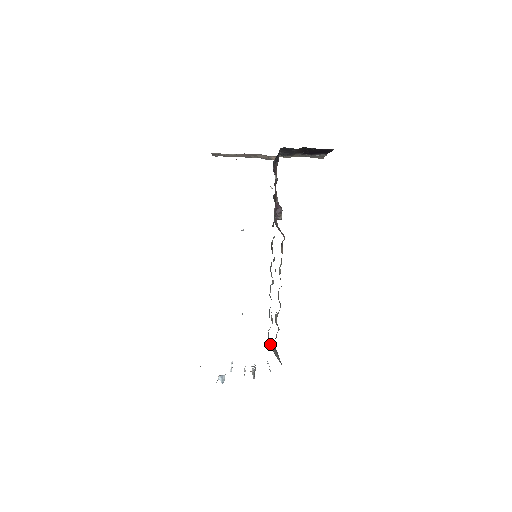
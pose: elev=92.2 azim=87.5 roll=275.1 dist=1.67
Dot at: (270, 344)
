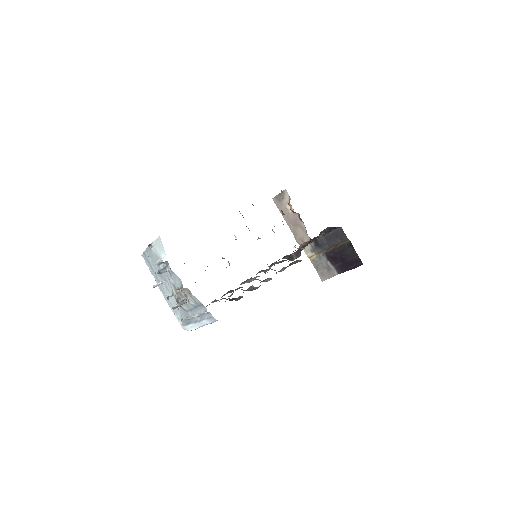
Dot at: occluded
